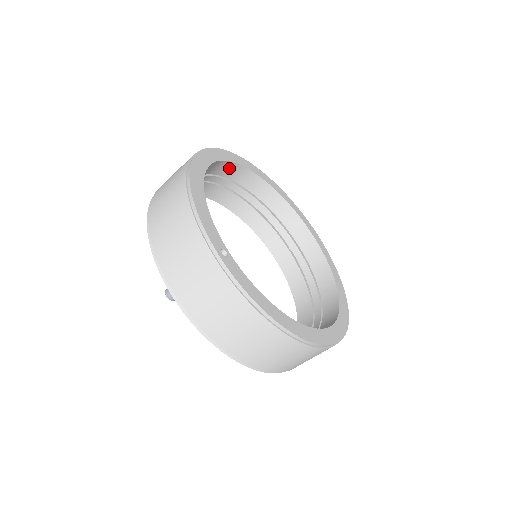
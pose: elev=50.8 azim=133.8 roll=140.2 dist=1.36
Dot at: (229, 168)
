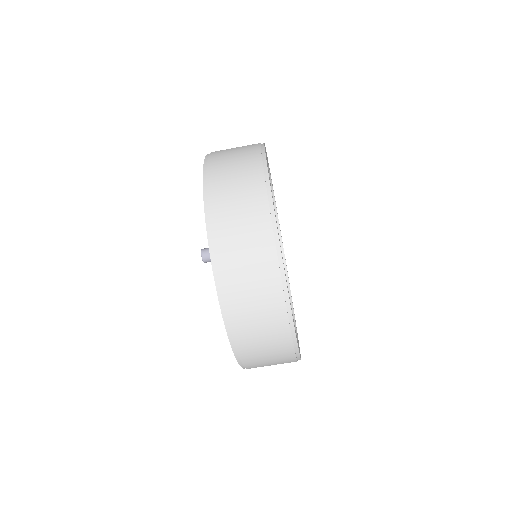
Dot at: occluded
